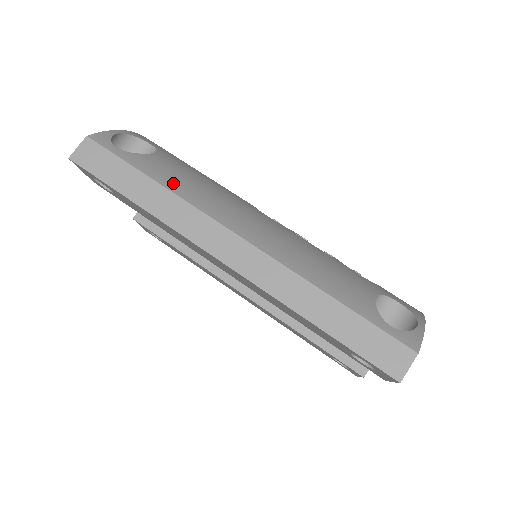
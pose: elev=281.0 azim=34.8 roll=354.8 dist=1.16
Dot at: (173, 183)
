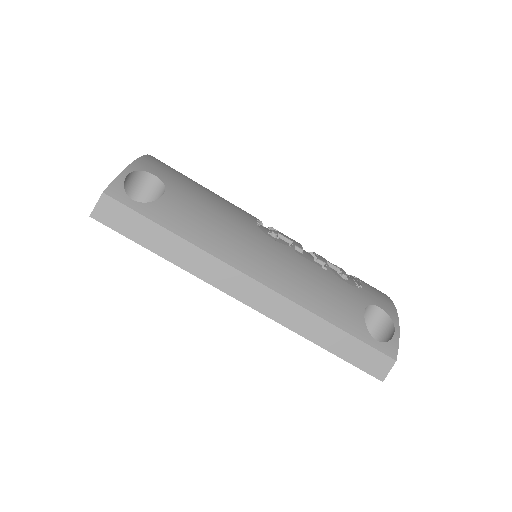
Dot at: (192, 233)
